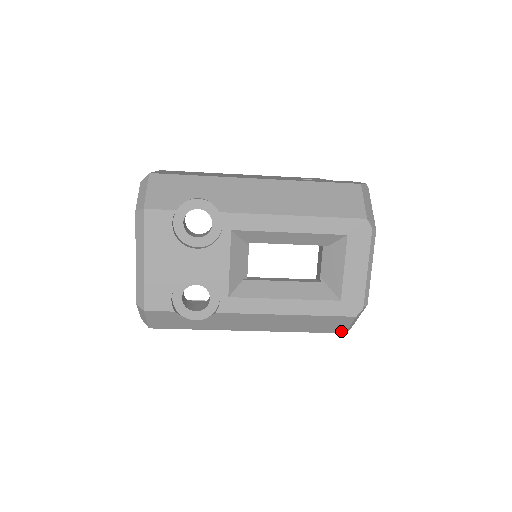
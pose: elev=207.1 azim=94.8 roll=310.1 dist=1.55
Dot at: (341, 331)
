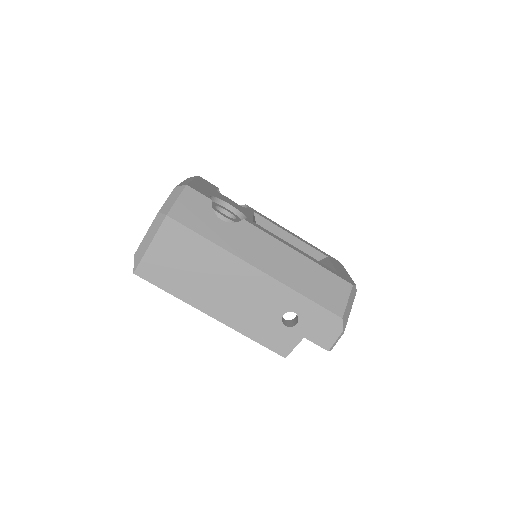
Dot at: (339, 312)
